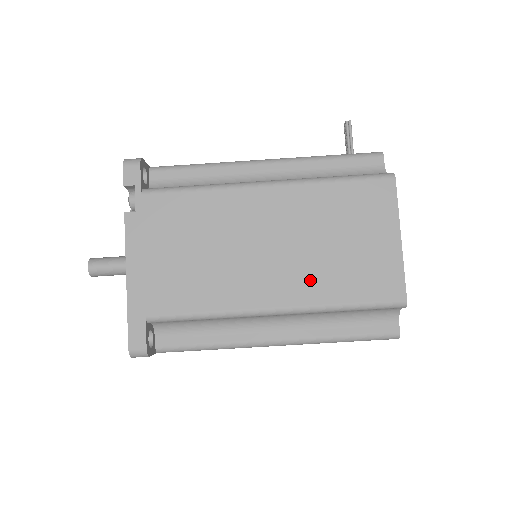
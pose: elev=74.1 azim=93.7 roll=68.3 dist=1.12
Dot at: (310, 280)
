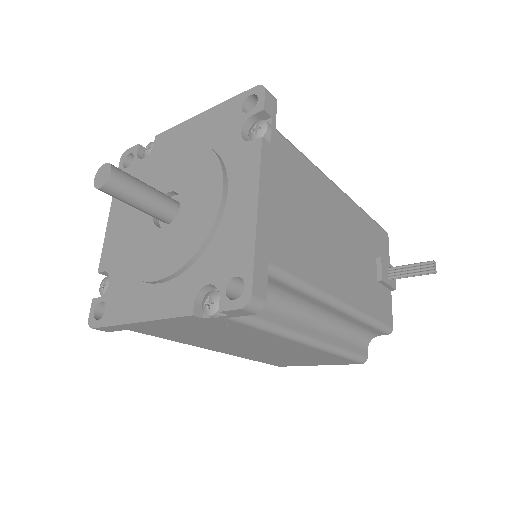
Dot at: (253, 356)
